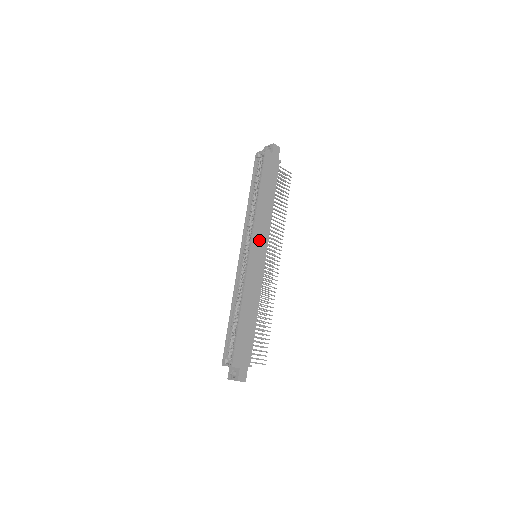
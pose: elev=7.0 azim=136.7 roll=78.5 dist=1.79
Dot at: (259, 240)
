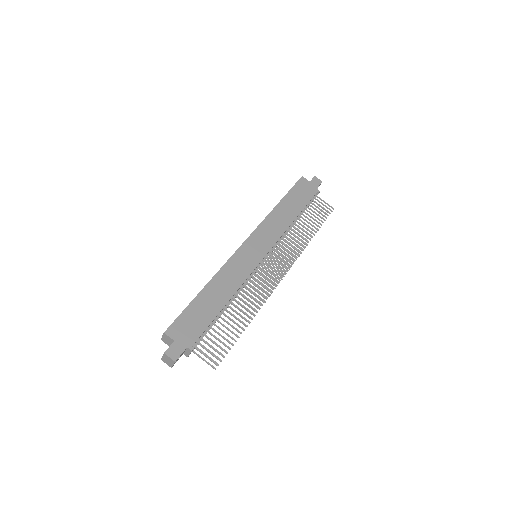
Dot at: (262, 238)
